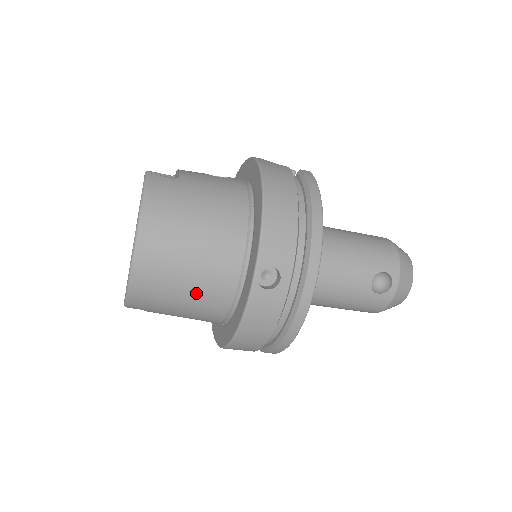
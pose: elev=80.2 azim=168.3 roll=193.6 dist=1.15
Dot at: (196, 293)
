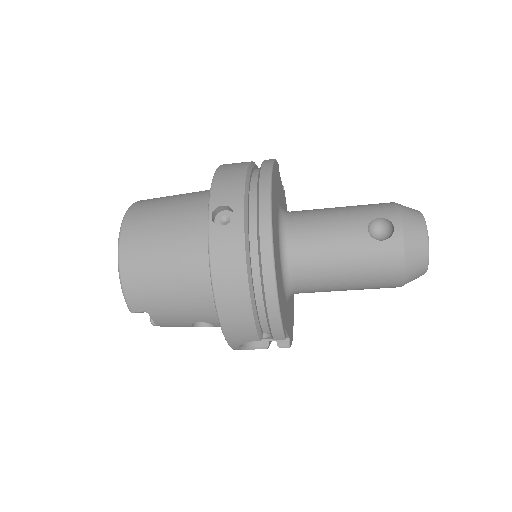
Dot at: (175, 265)
